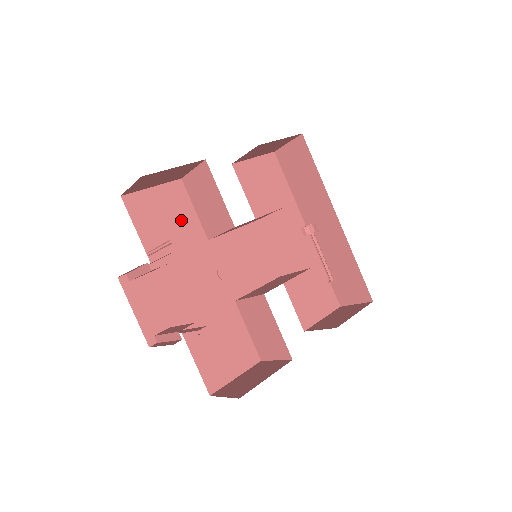
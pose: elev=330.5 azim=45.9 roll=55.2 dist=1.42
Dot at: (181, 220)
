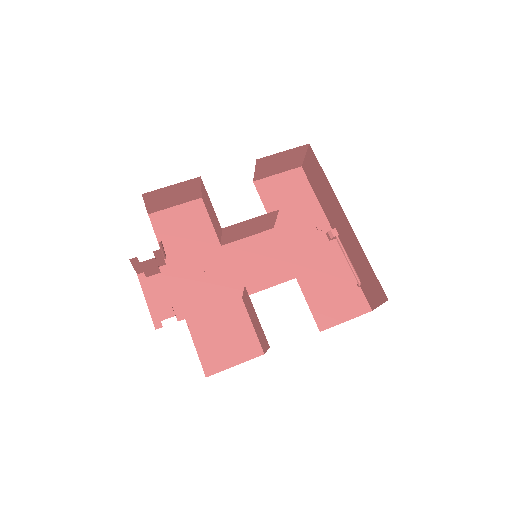
Dot at: (197, 230)
